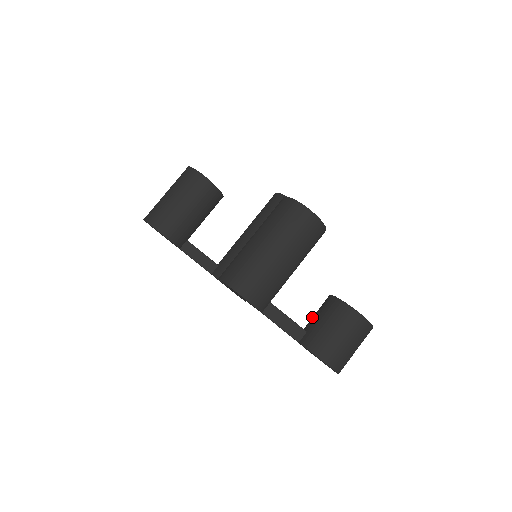
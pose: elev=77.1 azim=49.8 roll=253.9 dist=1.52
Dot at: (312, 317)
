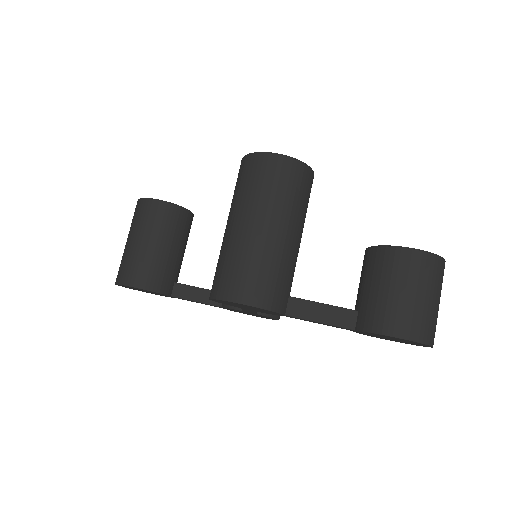
Dot at: occluded
